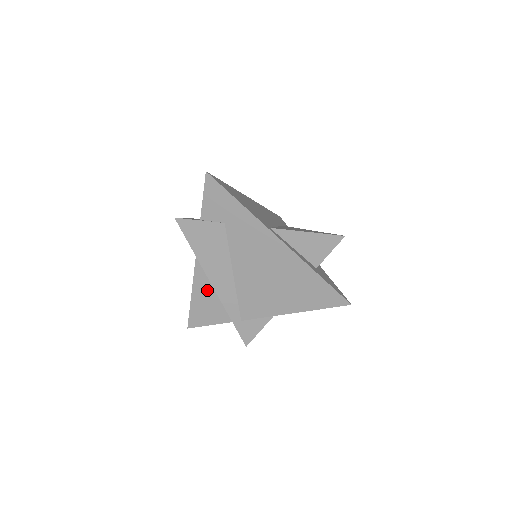
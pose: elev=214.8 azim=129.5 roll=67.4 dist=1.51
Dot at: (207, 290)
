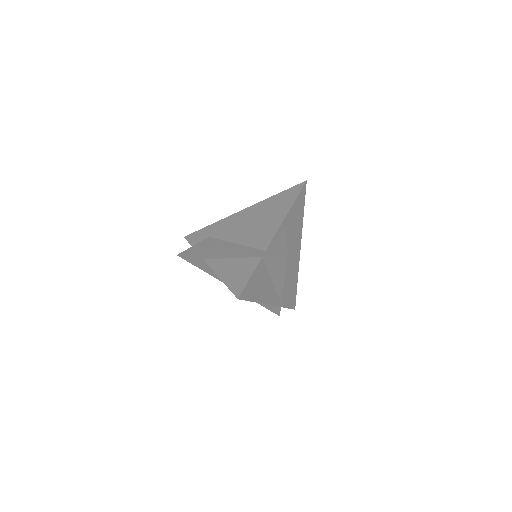
Dot at: (228, 266)
